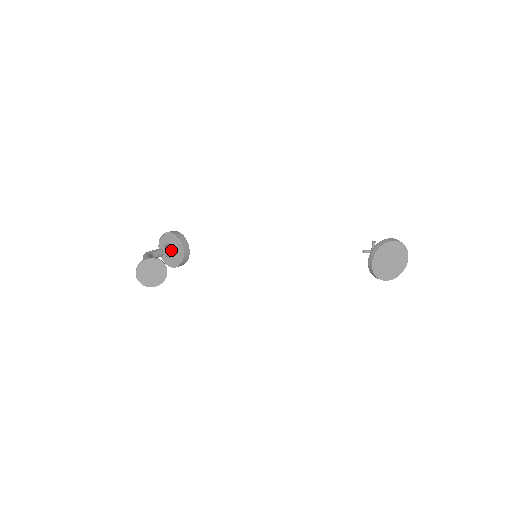
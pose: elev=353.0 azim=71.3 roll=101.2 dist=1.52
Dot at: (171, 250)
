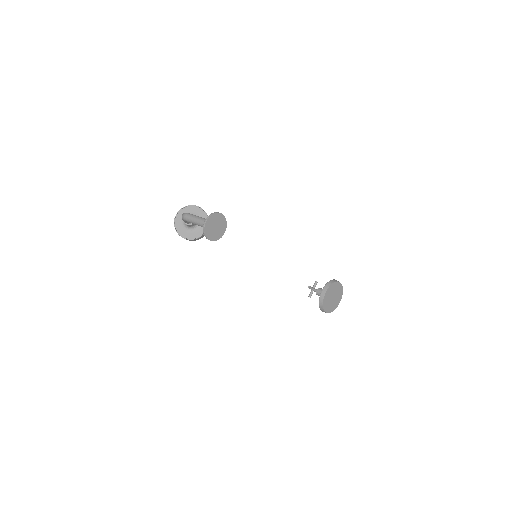
Dot at: occluded
